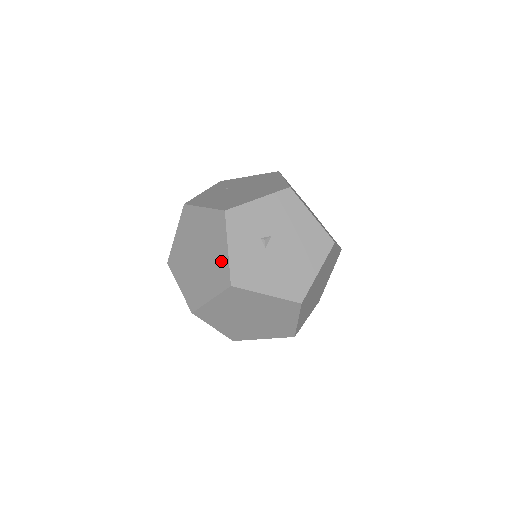
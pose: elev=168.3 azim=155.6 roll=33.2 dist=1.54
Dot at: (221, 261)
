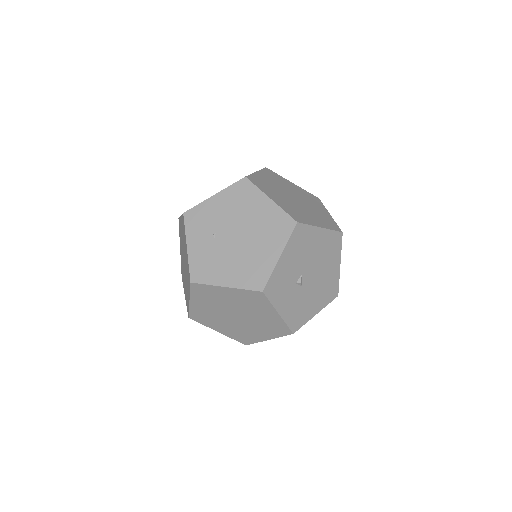
Dot at: (273, 321)
